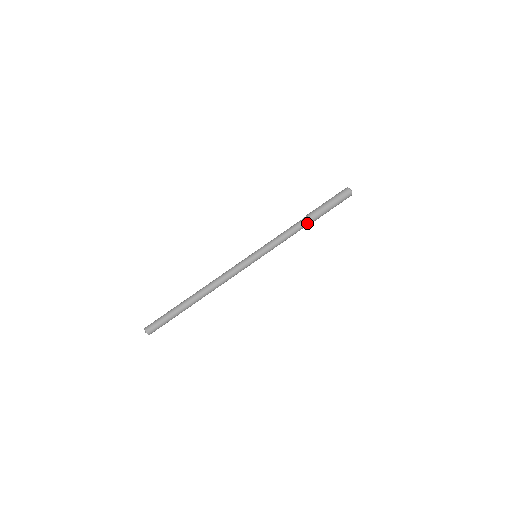
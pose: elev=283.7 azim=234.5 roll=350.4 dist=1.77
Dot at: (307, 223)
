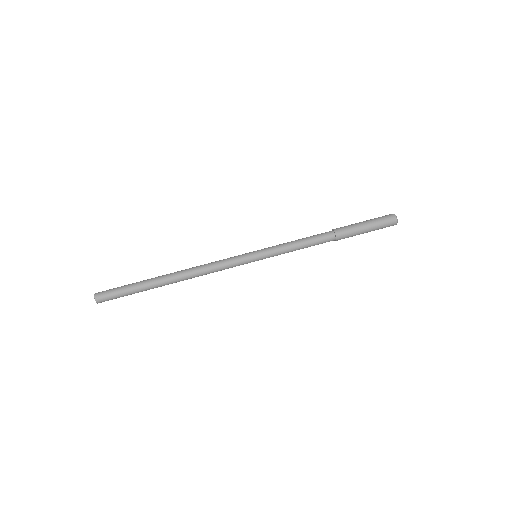
Dot at: (330, 239)
